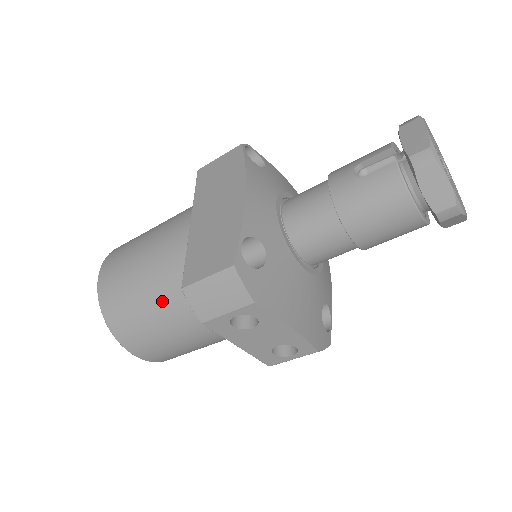
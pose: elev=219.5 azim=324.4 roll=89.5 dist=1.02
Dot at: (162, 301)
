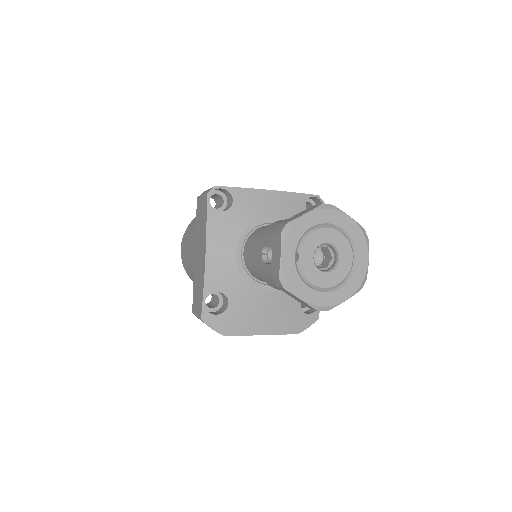
Dot at: occluded
